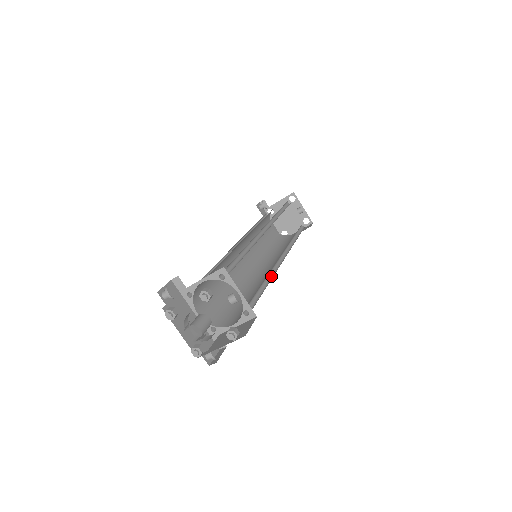
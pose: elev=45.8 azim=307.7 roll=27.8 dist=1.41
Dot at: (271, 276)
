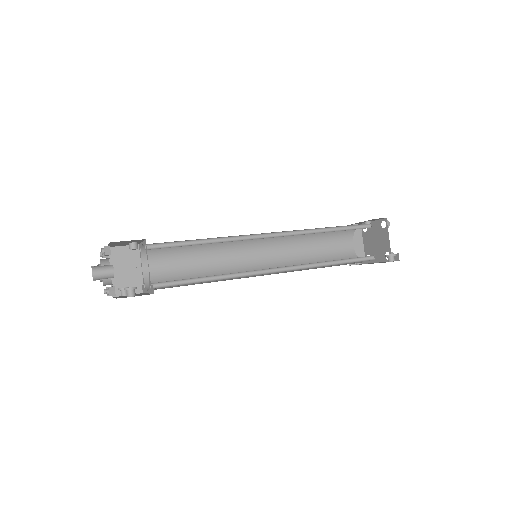
Dot at: (231, 241)
